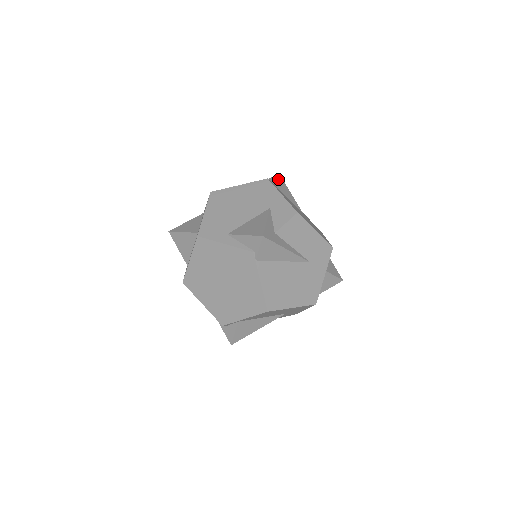
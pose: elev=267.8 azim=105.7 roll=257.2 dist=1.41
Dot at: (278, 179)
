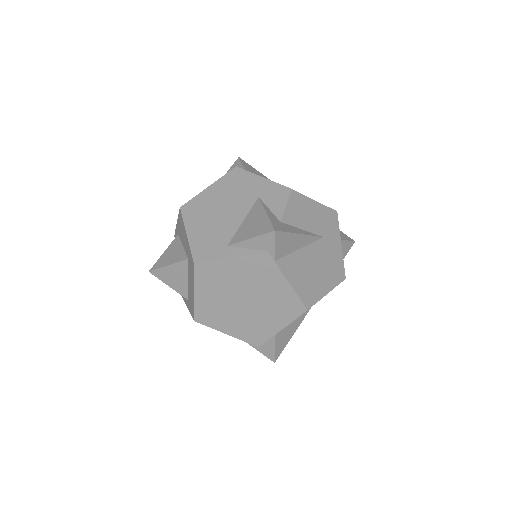
Dot at: (242, 163)
